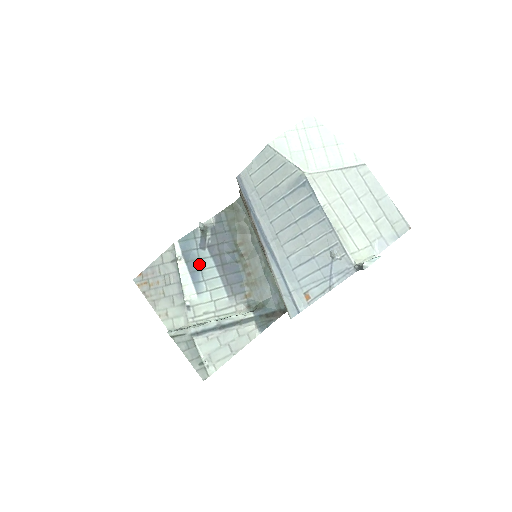
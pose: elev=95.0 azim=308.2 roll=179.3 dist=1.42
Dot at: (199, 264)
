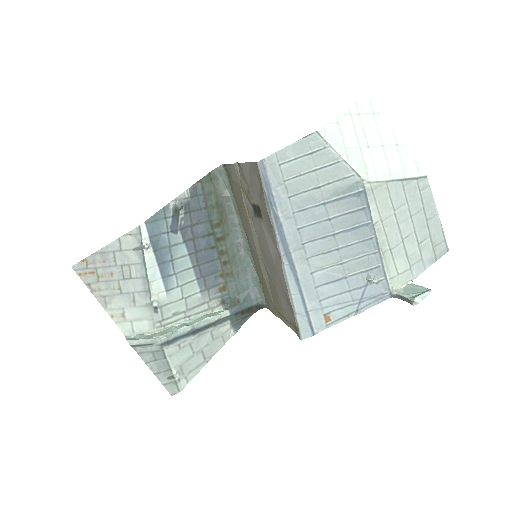
Dot at: (170, 253)
